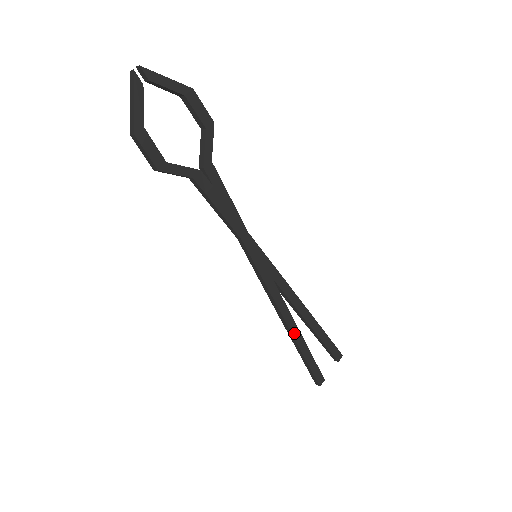
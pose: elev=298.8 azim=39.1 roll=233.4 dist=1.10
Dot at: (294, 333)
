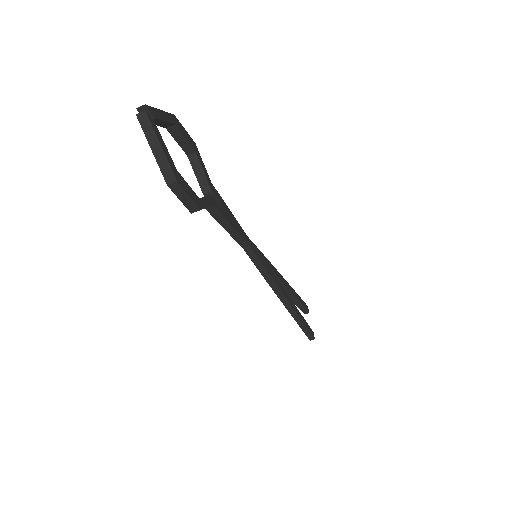
Dot at: (293, 307)
